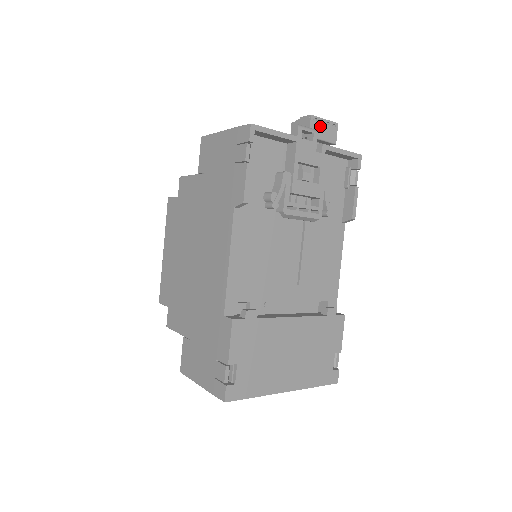
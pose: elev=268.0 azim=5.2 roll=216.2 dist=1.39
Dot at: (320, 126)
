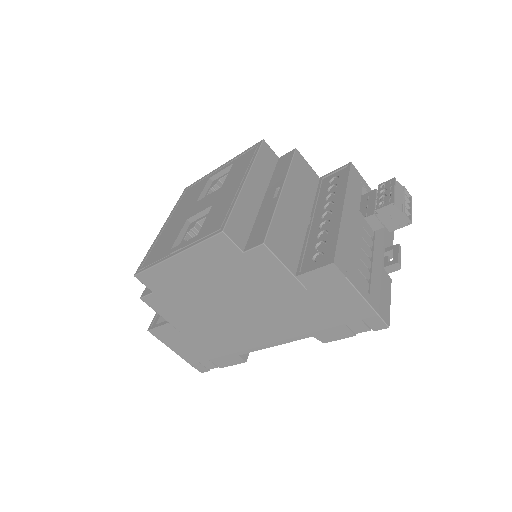
Dot at: occluded
